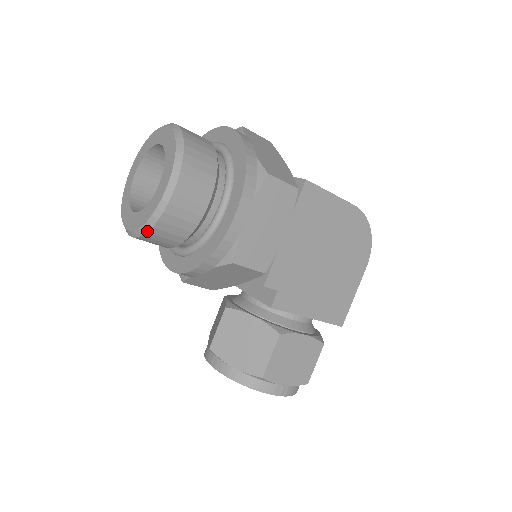
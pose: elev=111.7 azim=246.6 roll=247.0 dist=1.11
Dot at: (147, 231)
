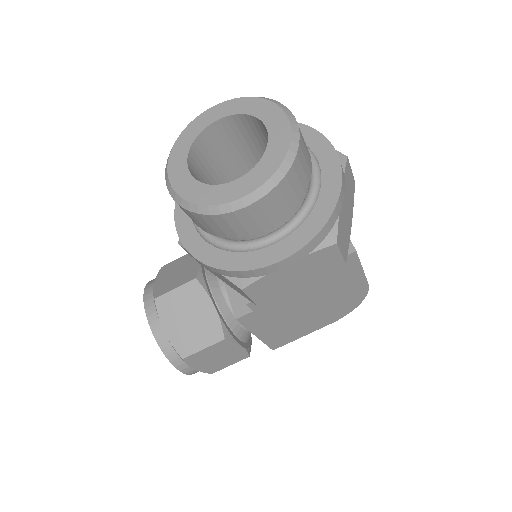
Dot at: (190, 210)
